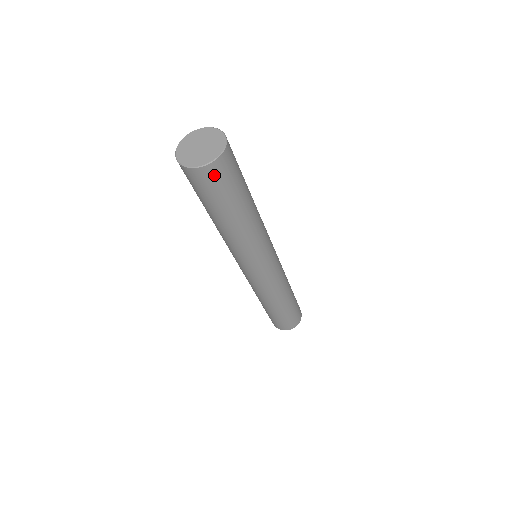
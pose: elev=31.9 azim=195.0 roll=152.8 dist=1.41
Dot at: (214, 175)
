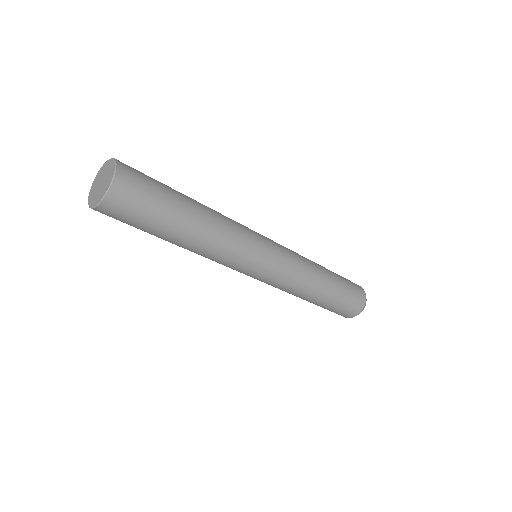
Dot at: (123, 198)
